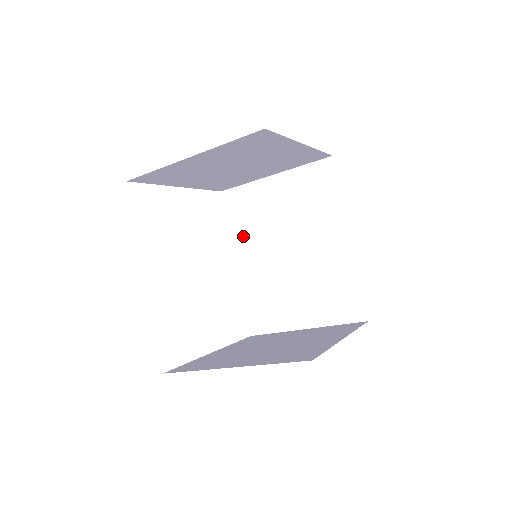
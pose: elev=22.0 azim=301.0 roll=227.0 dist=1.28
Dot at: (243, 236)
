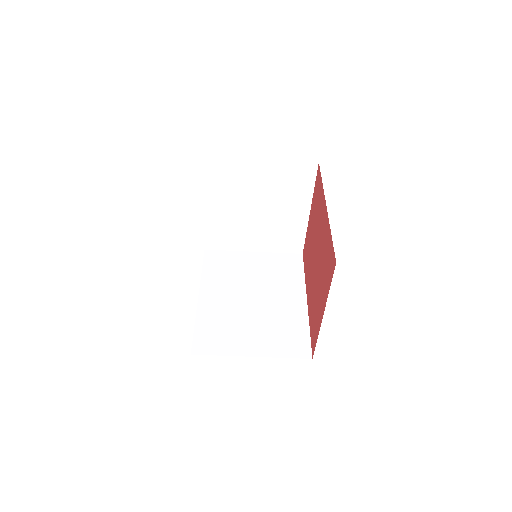
Dot at: (213, 280)
